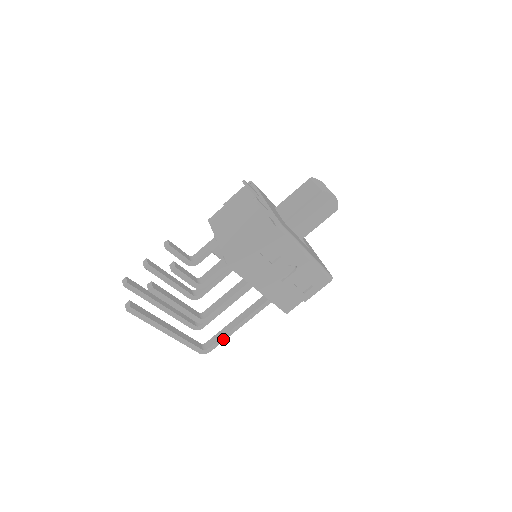
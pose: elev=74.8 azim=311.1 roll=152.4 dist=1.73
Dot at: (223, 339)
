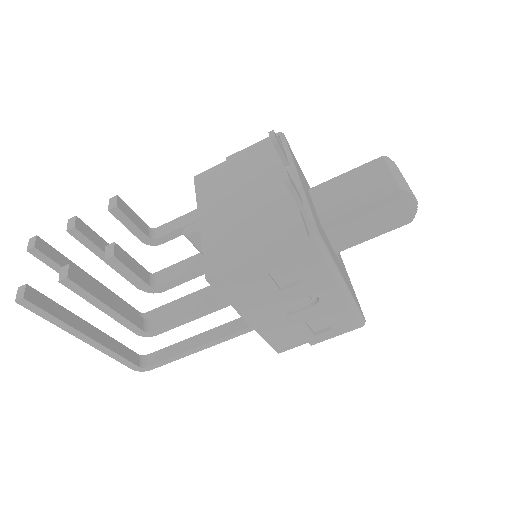
Dot at: (173, 359)
